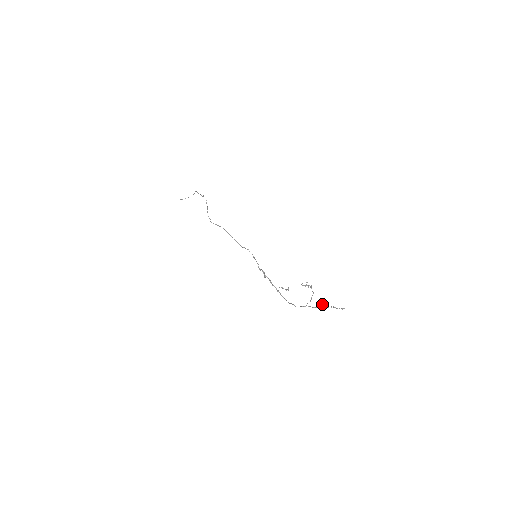
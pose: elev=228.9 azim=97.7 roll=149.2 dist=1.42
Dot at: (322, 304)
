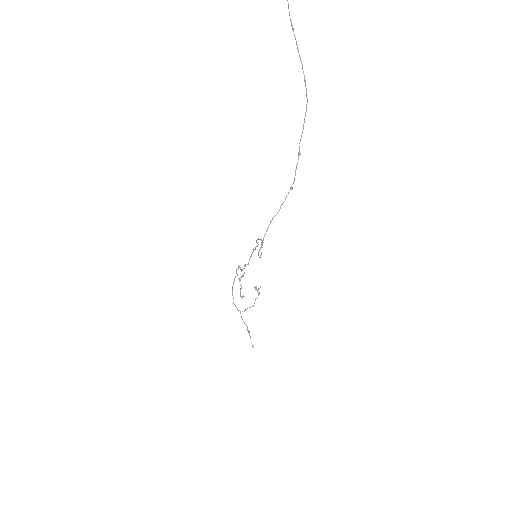
Dot at: occluded
